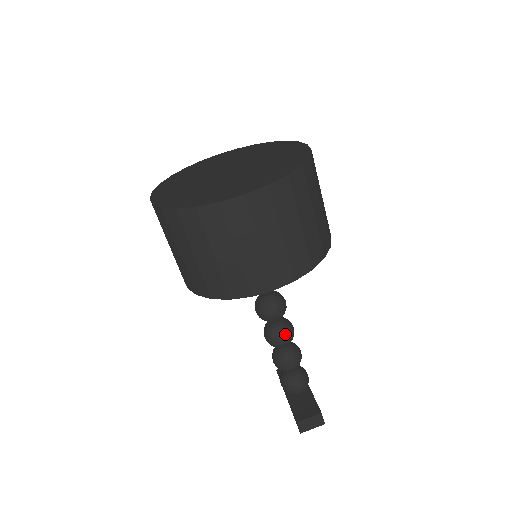
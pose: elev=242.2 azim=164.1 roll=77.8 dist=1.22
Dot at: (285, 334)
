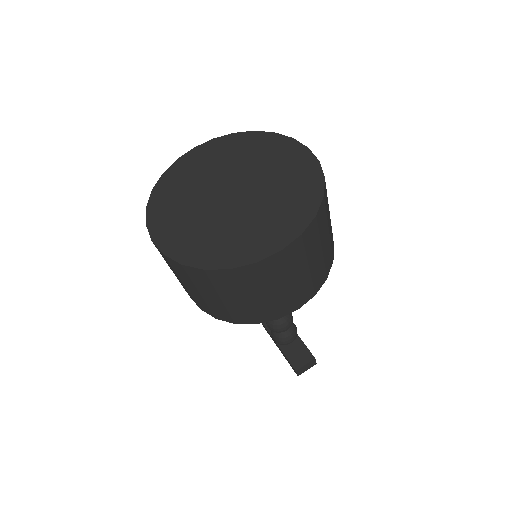
Dot at: occluded
